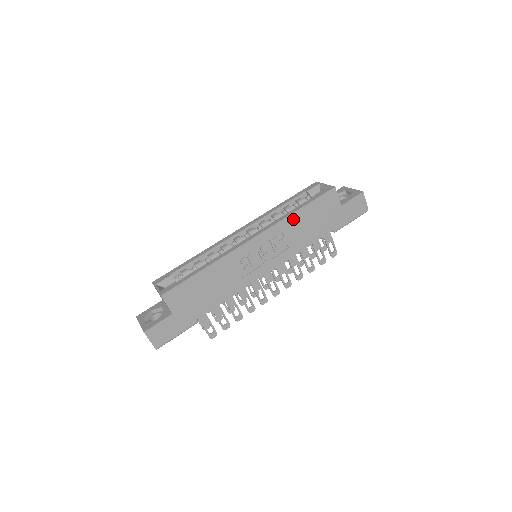
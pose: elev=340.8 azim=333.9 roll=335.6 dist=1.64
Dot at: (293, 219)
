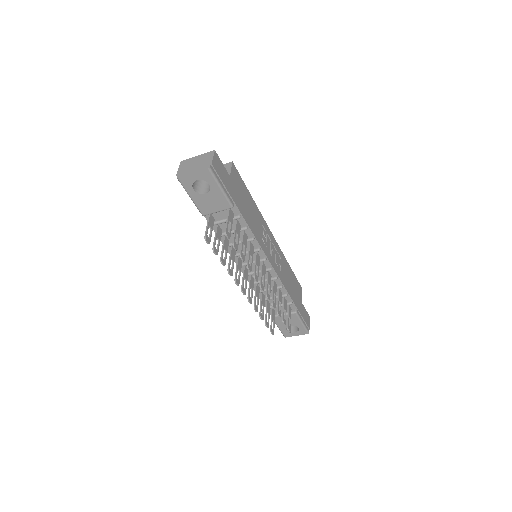
Dot at: (286, 264)
